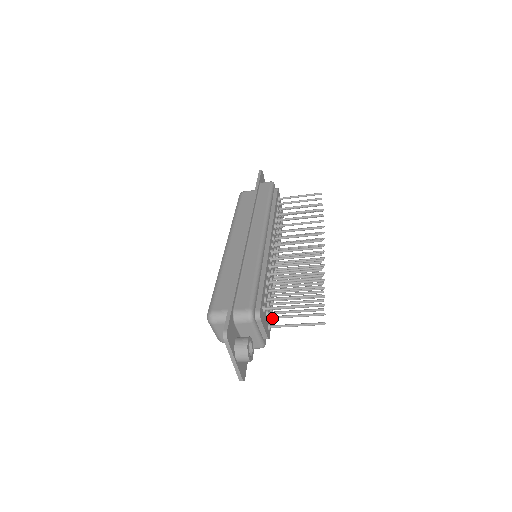
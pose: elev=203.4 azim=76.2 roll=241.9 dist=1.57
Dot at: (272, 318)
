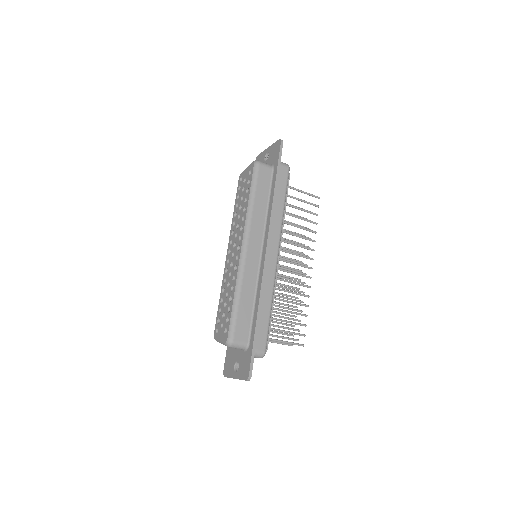
Dot at: occluded
